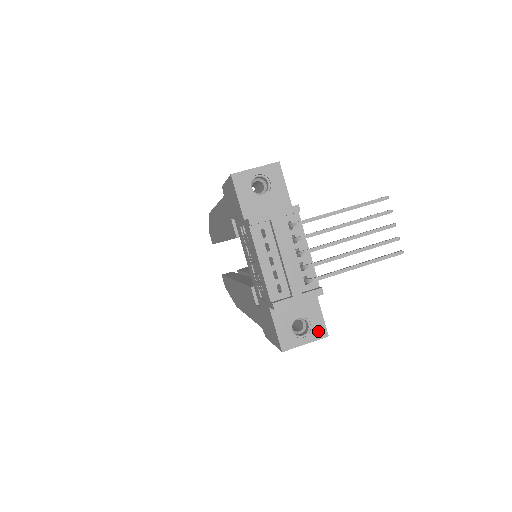
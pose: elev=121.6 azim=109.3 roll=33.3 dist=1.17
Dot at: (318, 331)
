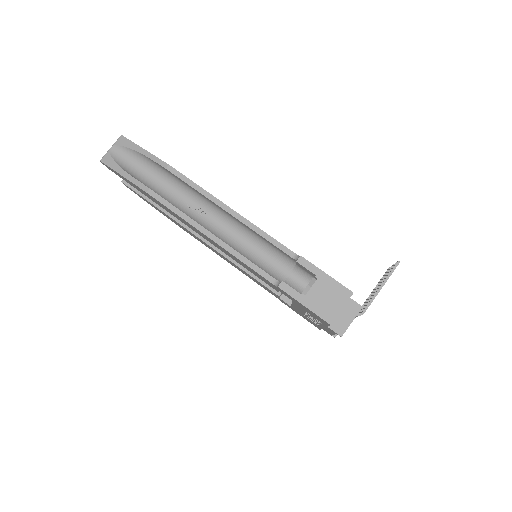
Dot at: occluded
